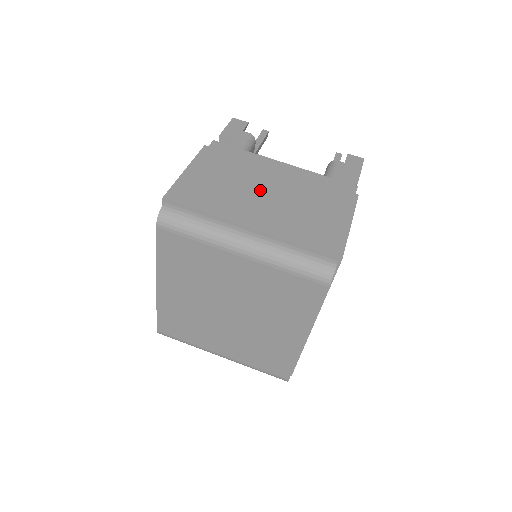
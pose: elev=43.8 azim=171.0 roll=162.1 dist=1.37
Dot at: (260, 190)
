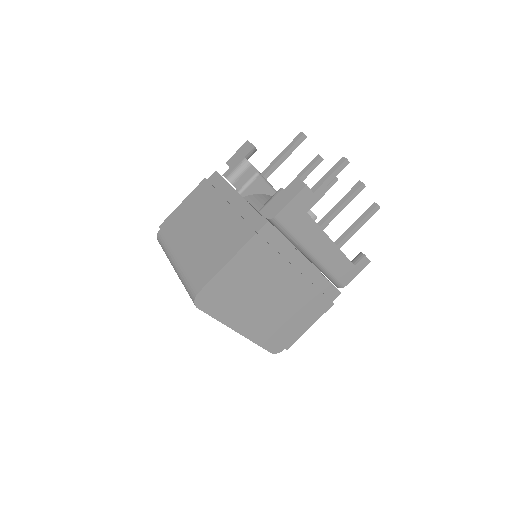
Dot at: (203, 223)
